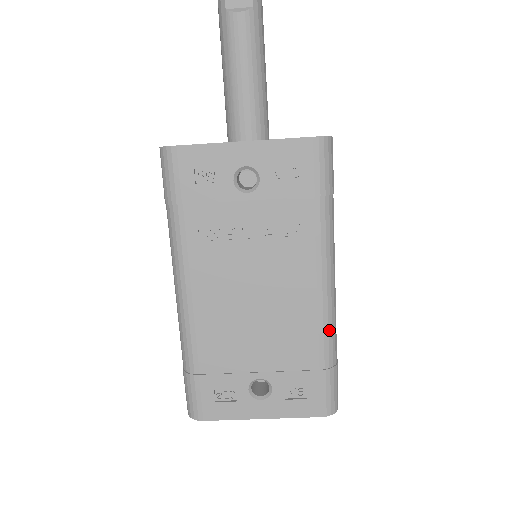
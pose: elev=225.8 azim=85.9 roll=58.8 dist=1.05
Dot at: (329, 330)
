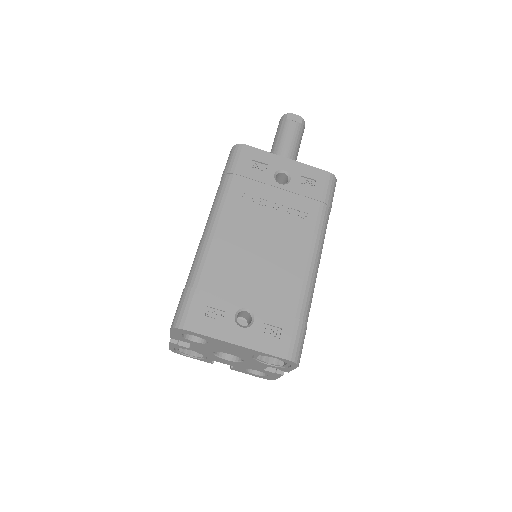
Dot at: (309, 291)
